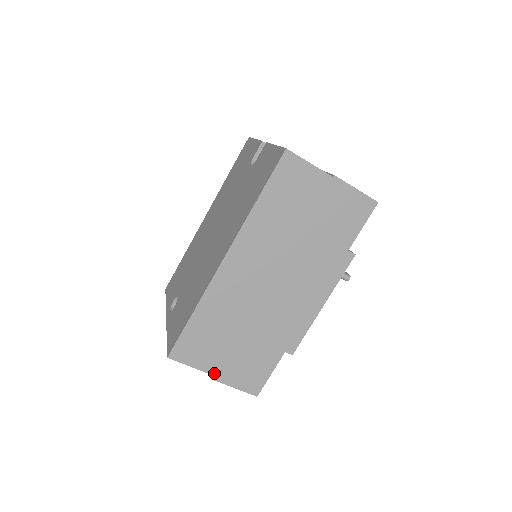
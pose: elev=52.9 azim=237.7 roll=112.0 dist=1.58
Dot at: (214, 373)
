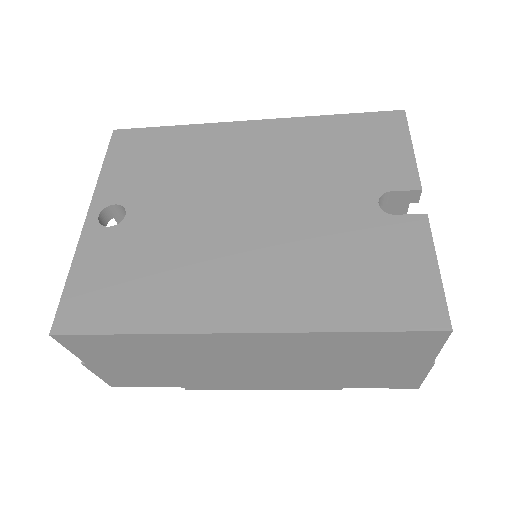
Dot at: (90, 364)
